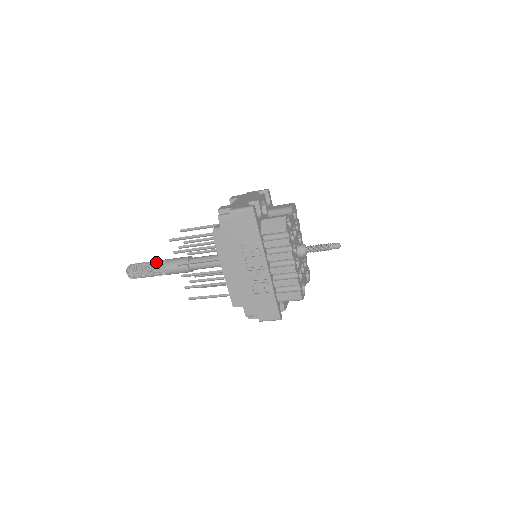
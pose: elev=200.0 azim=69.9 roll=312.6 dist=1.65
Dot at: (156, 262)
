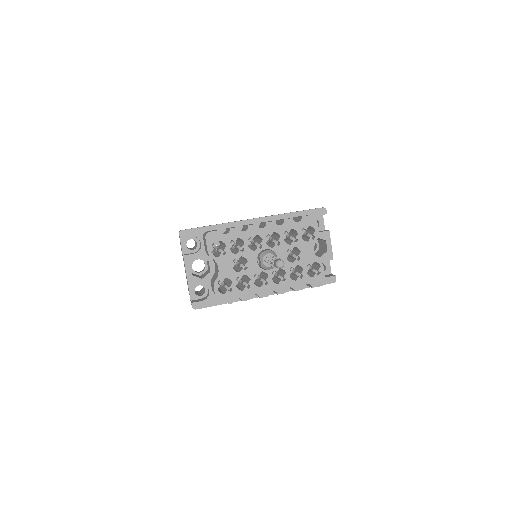
Dot at: occluded
